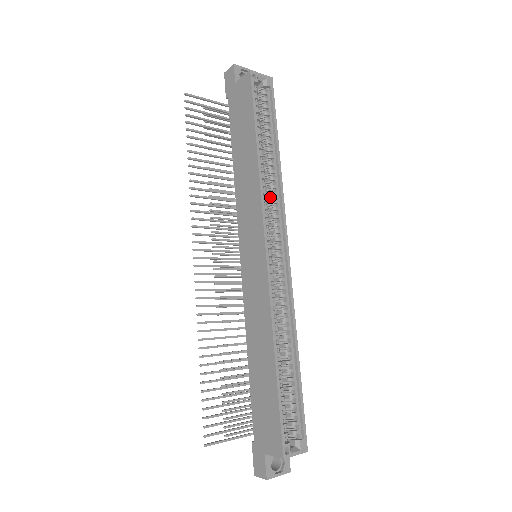
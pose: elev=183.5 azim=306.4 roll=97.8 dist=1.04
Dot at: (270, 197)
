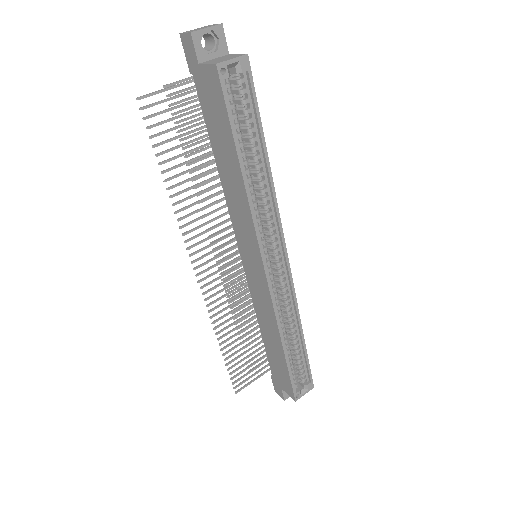
Dot at: (263, 210)
